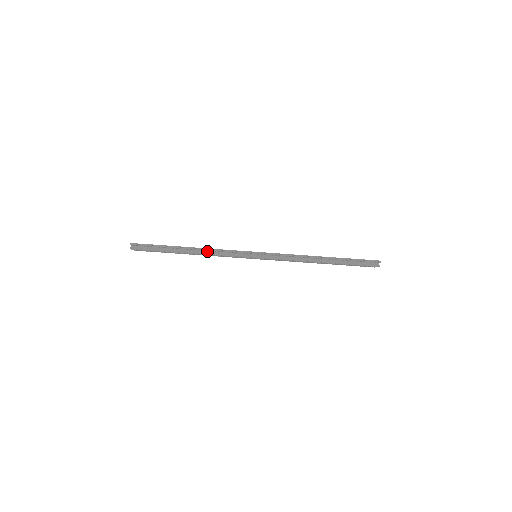
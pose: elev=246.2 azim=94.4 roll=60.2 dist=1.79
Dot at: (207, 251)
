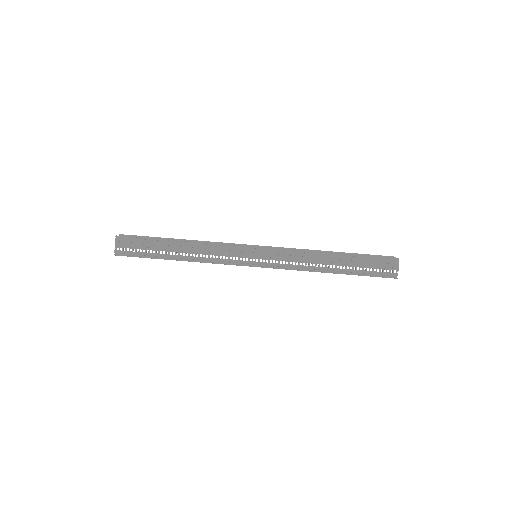
Dot at: (201, 248)
